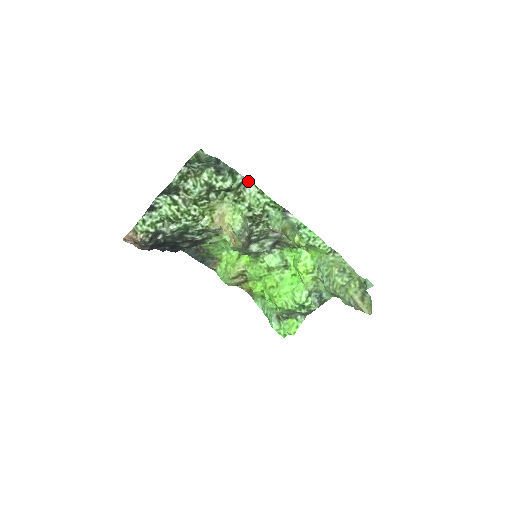
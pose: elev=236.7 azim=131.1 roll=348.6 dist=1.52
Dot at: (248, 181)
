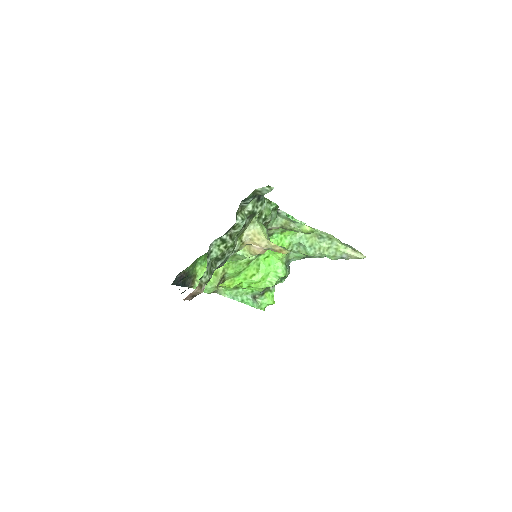
Dot at: occluded
